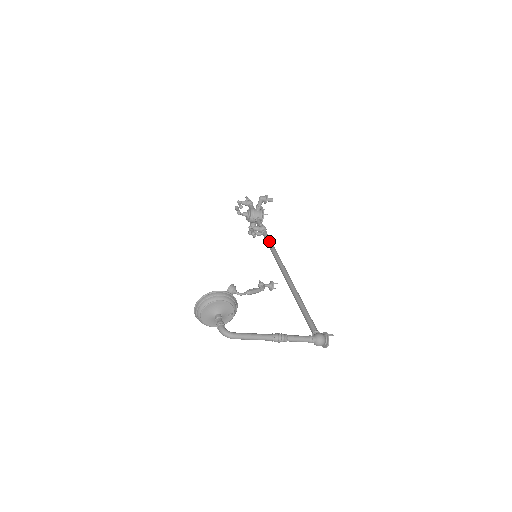
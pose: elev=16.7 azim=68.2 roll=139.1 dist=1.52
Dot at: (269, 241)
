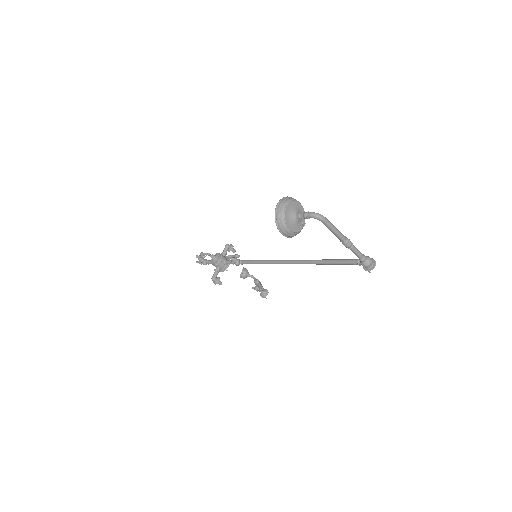
Dot at: (254, 260)
